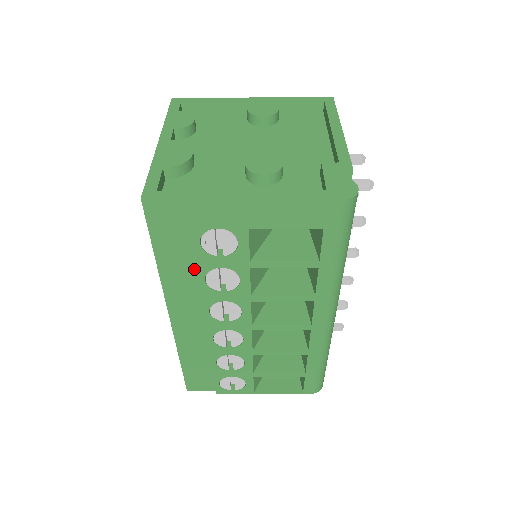
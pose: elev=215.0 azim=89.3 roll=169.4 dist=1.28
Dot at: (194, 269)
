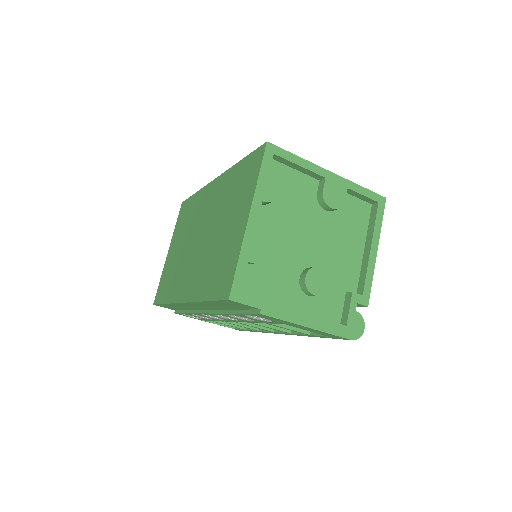
Dot at: (226, 309)
